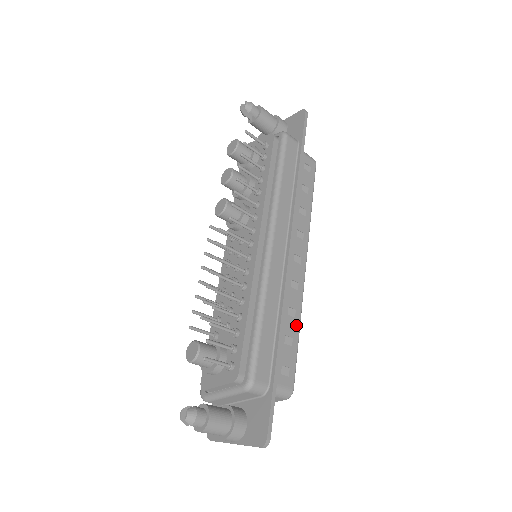
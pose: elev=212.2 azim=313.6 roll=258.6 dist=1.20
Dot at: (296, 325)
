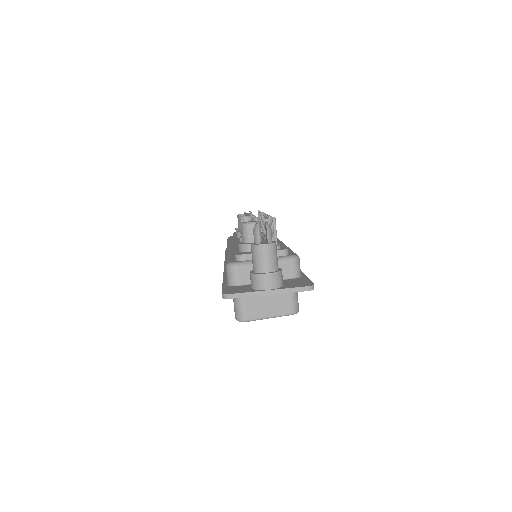
Dot at: occluded
